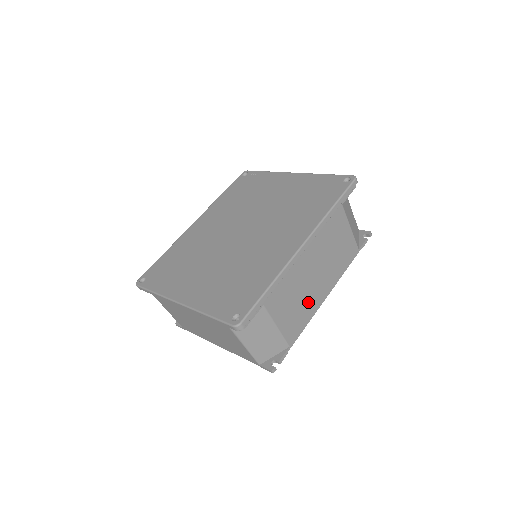
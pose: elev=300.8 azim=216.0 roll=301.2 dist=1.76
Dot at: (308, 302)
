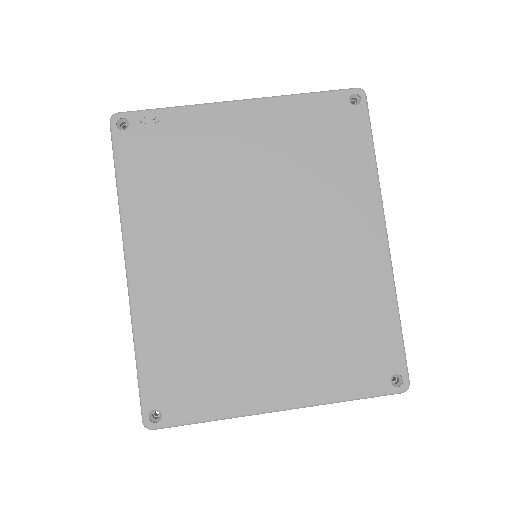
Dot at: occluded
